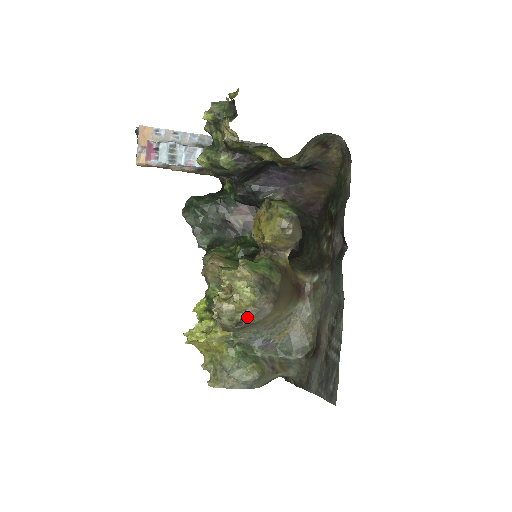
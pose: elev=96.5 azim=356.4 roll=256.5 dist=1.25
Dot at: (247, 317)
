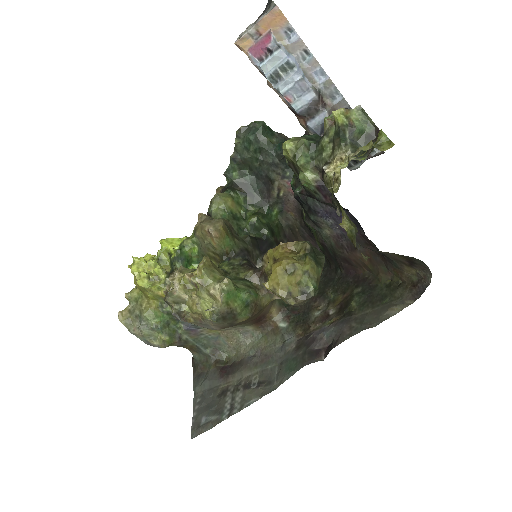
Dot at: (189, 318)
